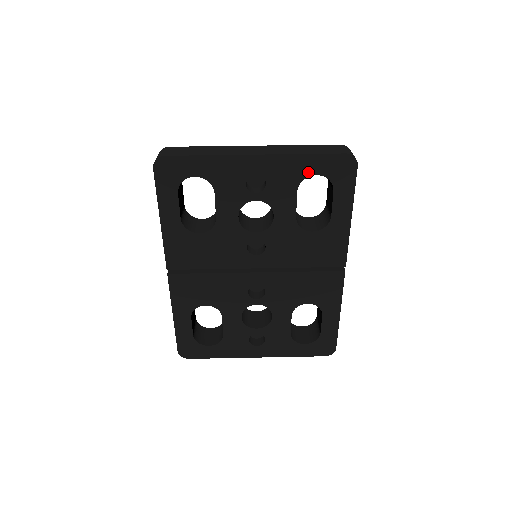
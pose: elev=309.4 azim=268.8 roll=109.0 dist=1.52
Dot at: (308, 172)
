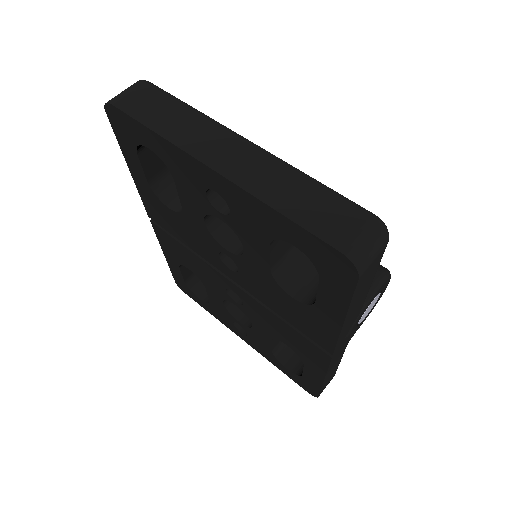
Dot at: (283, 235)
